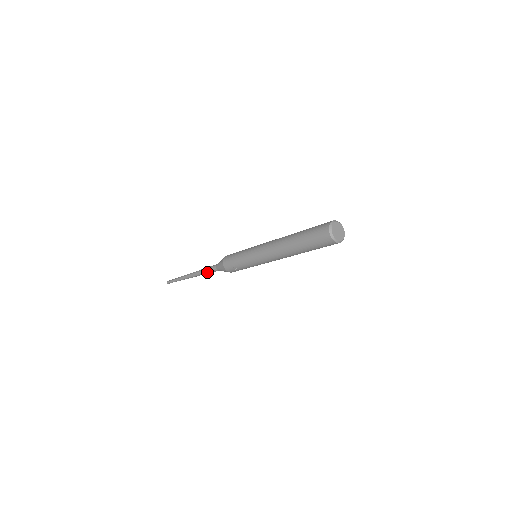
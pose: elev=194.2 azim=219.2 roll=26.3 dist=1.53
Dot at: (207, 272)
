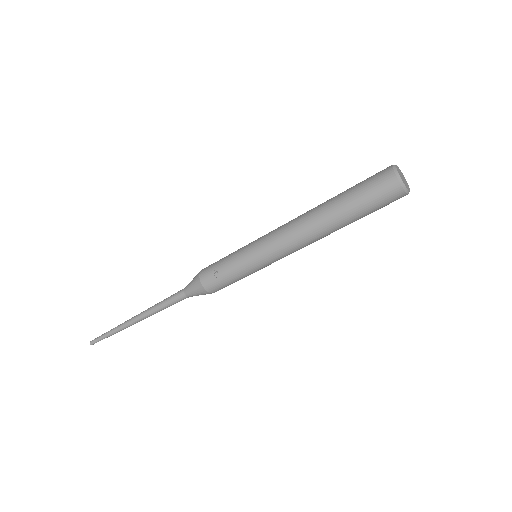
Dot at: (165, 302)
